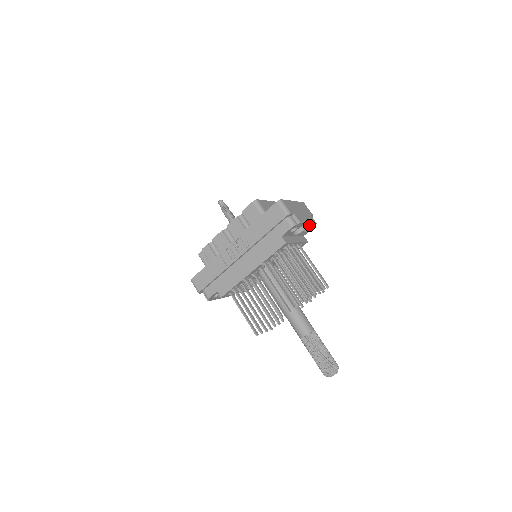
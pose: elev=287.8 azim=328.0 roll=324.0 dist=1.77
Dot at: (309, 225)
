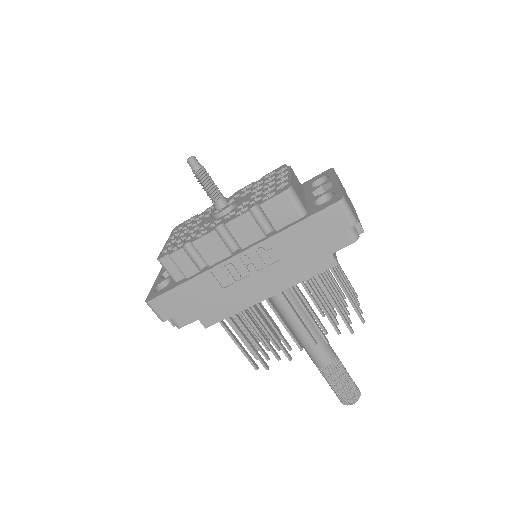
Dot at: occluded
